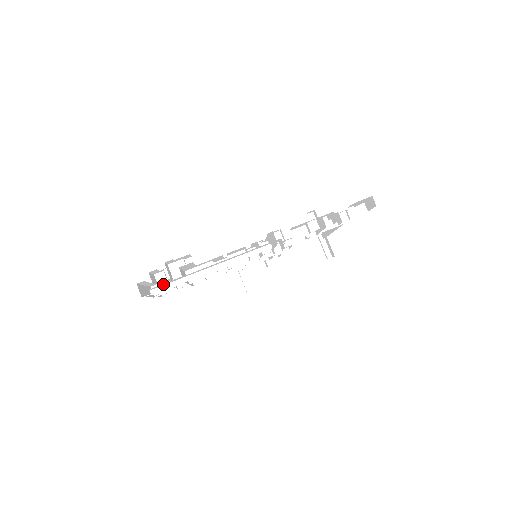
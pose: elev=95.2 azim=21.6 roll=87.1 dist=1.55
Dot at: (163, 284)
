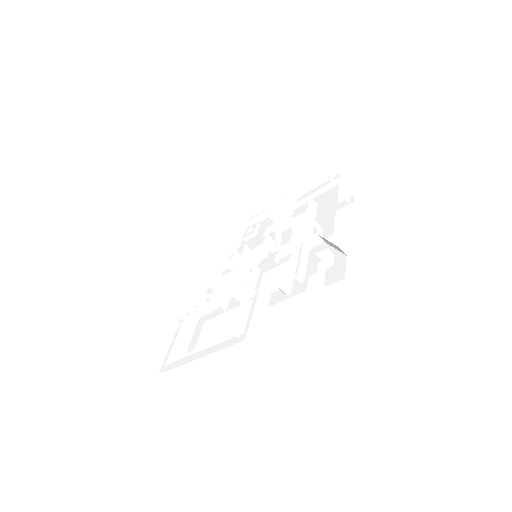
Dot at: occluded
